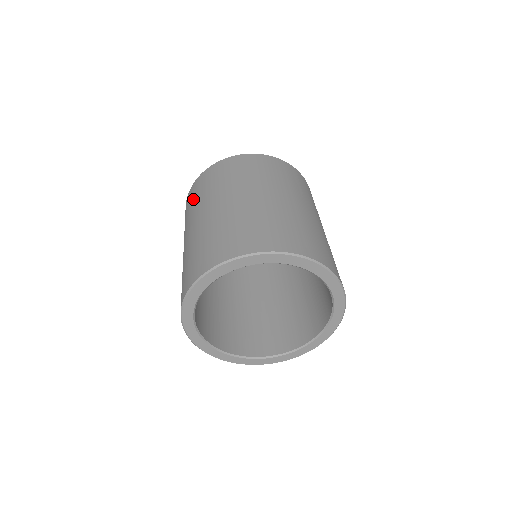
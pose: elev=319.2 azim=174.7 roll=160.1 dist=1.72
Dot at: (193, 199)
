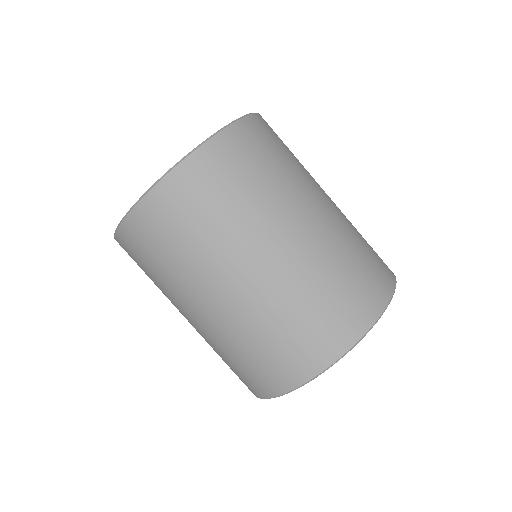
Dot at: (195, 221)
